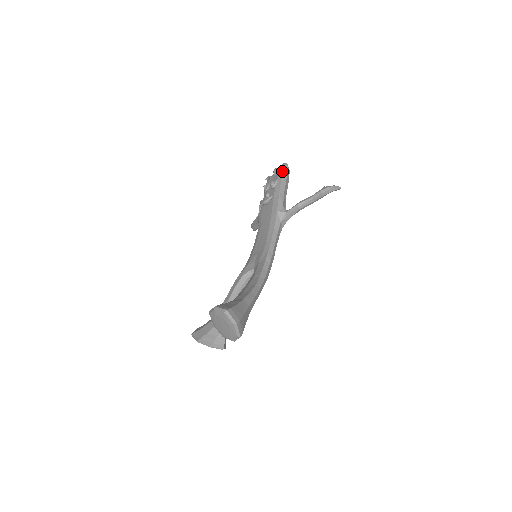
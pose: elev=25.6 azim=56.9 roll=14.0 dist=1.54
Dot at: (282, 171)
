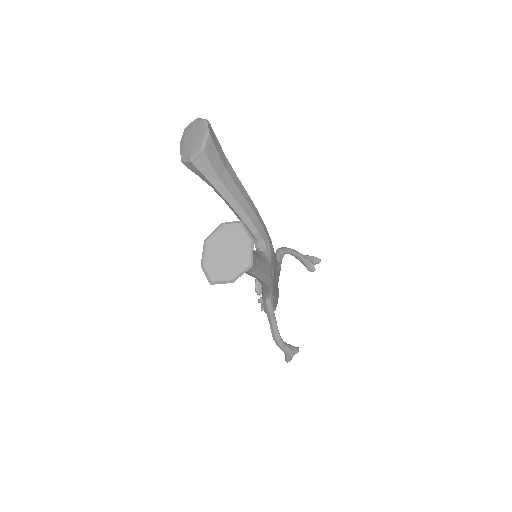
Dot at: occluded
